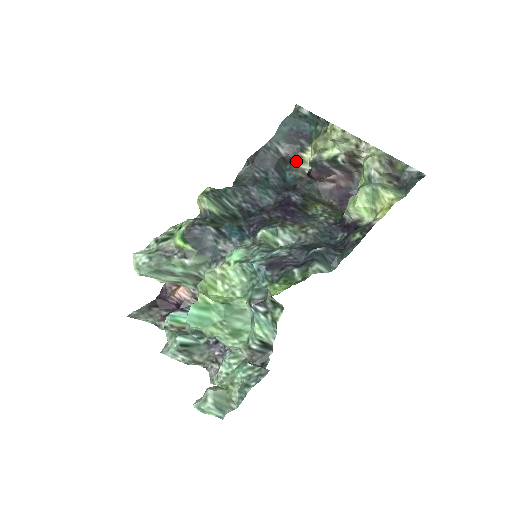
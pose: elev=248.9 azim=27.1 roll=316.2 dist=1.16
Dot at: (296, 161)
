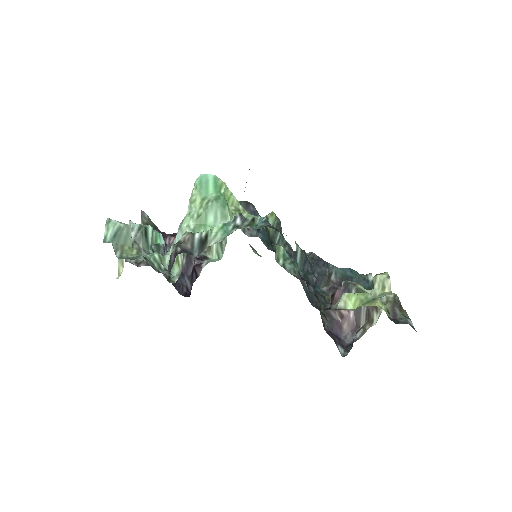
Dot at: (333, 291)
